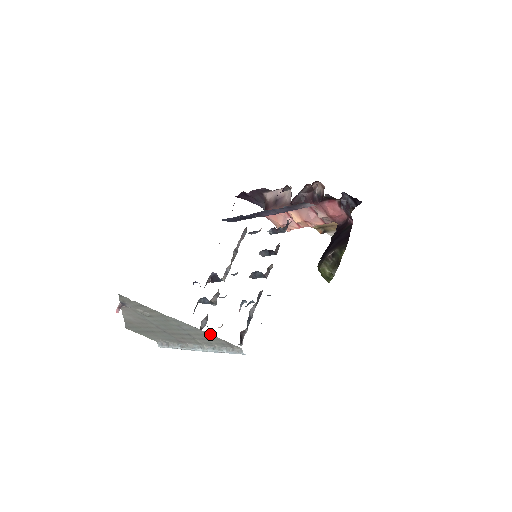
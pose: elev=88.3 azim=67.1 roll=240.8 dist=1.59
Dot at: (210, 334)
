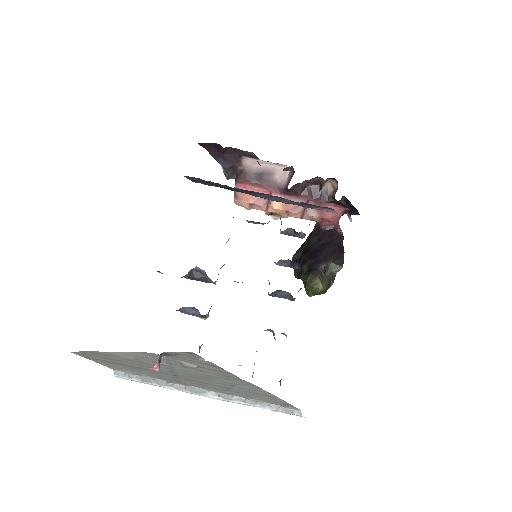
Dot at: occluded
